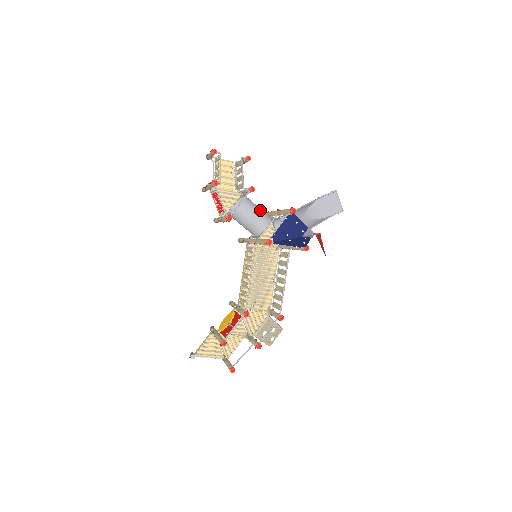
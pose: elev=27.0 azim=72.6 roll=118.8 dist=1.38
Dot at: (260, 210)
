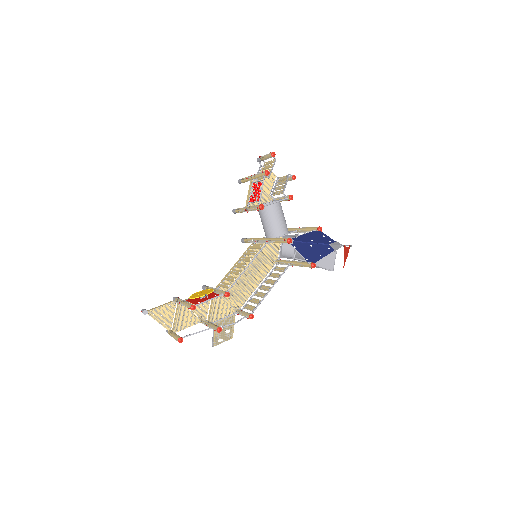
Dot at: occluded
